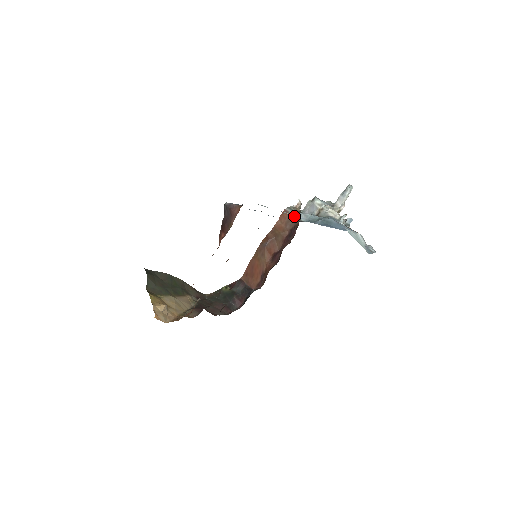
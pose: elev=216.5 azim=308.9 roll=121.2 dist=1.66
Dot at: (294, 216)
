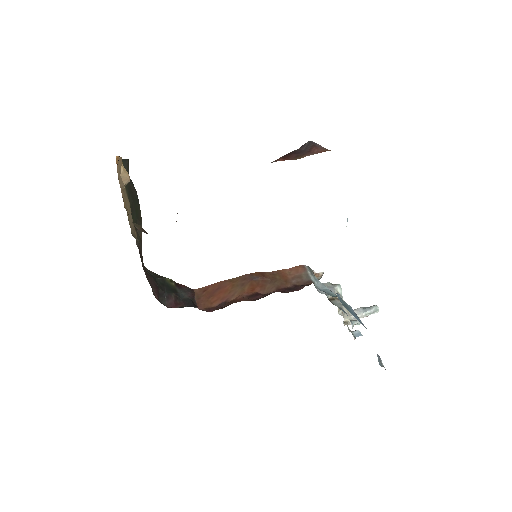
Dot at: occluded
